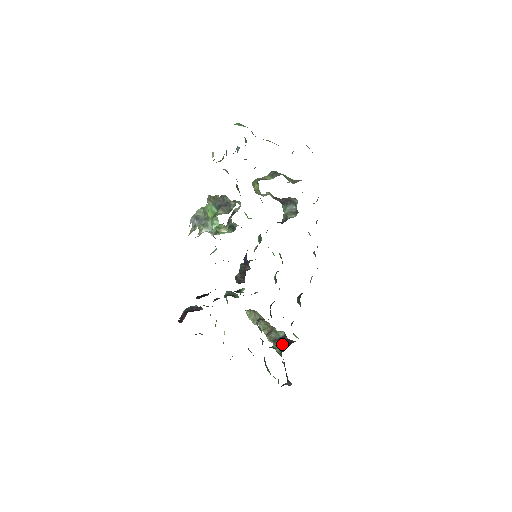
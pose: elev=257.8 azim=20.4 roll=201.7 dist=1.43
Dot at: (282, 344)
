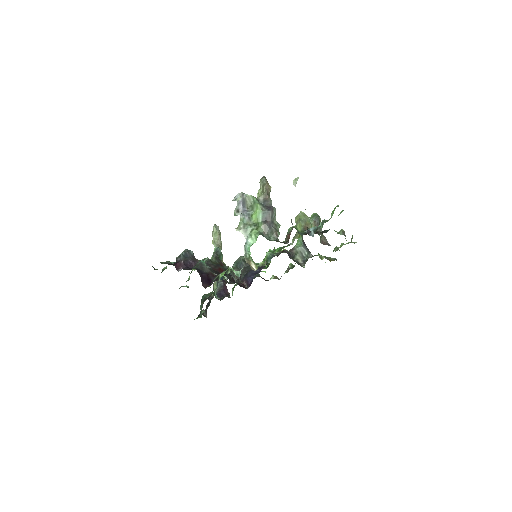
Dot at: (221, 289)
